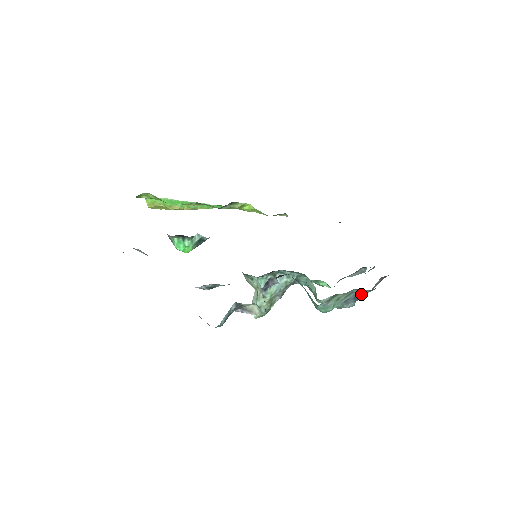
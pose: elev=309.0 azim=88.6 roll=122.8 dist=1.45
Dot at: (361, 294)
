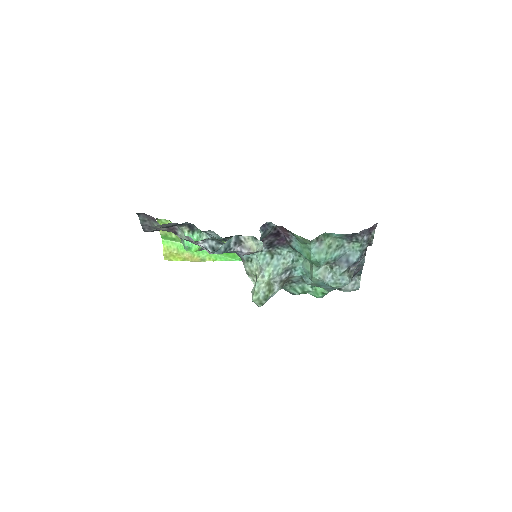
Dot at: (352, 256)
